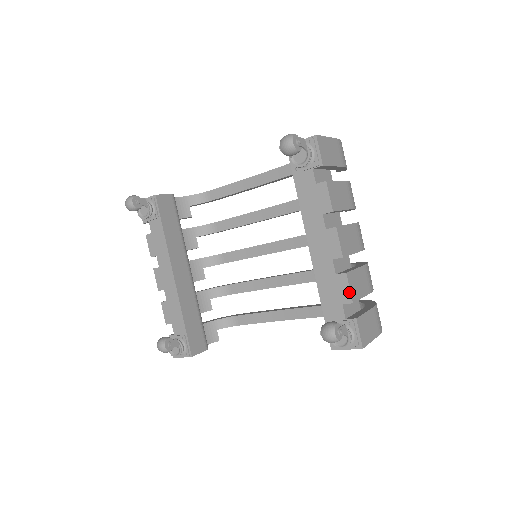
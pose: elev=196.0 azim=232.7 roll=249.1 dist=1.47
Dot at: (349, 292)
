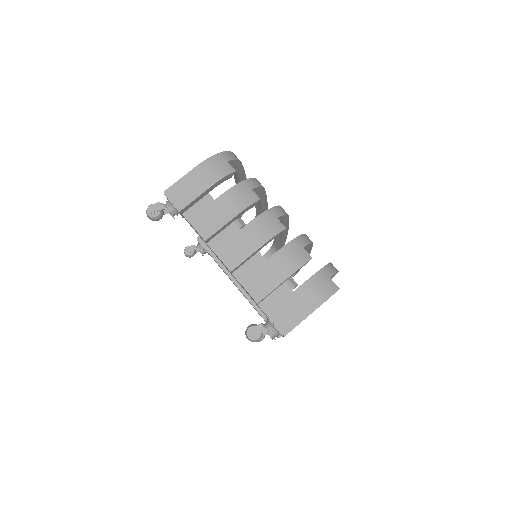
Dot at: occluded
